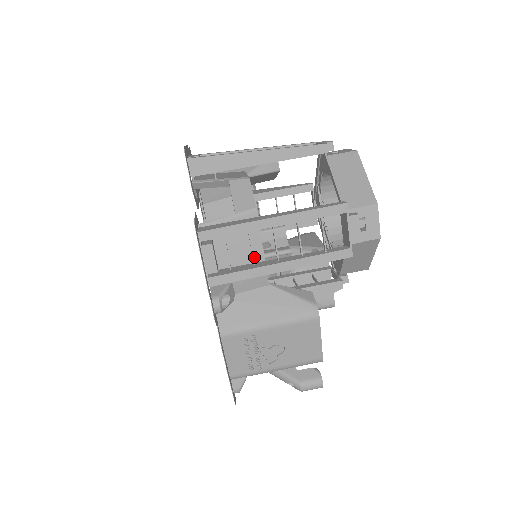
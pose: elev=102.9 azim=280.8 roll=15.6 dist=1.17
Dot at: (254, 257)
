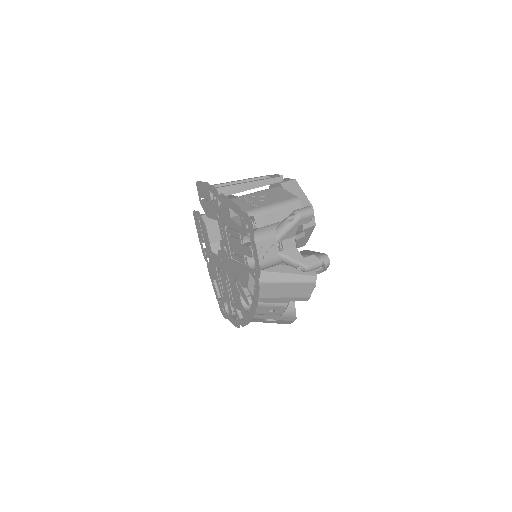
Dot at: occluded
